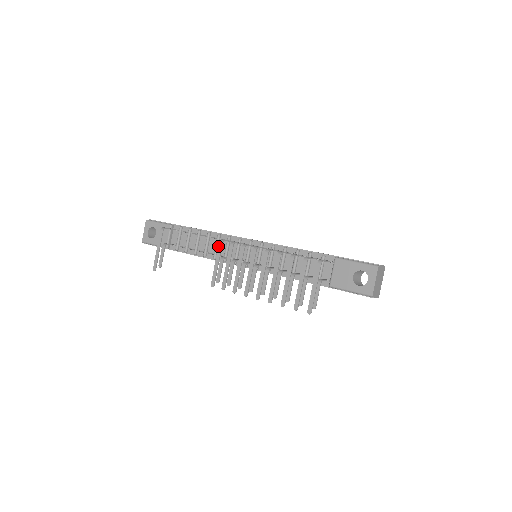
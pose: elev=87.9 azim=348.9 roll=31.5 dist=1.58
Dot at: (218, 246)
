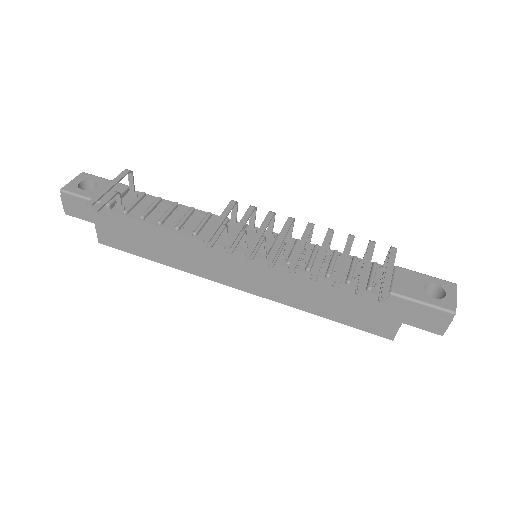
Dot at: (229, 203)
